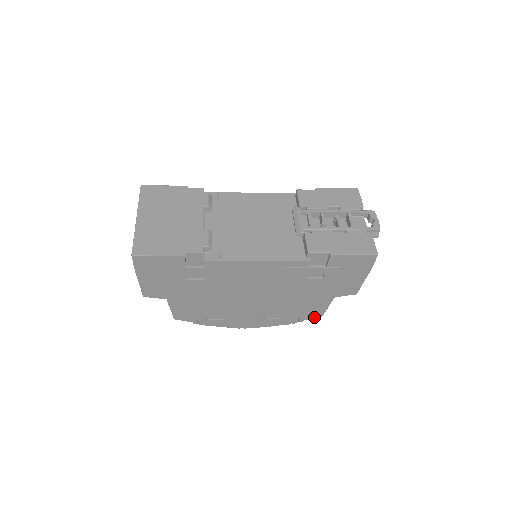
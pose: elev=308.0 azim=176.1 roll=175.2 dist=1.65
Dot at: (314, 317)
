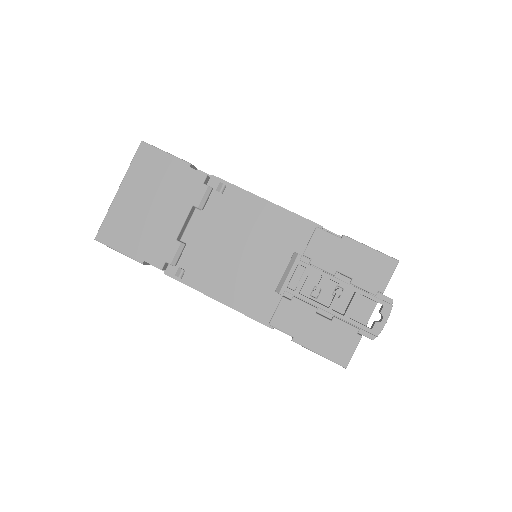
Dot at: occluded
